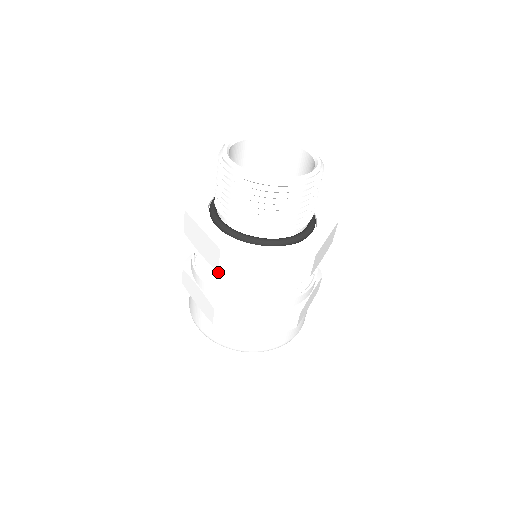
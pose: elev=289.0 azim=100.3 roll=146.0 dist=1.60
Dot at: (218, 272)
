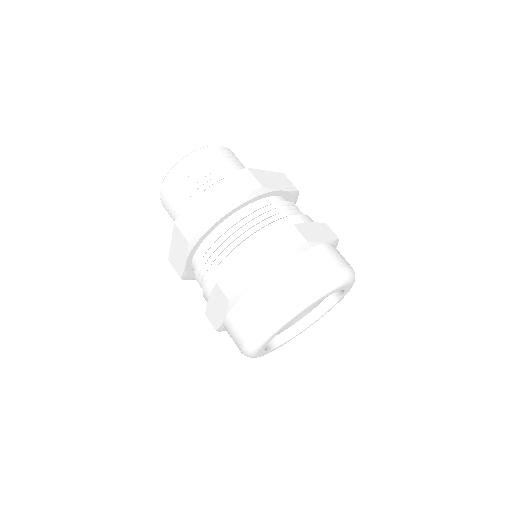
Dot at: (253, 213)
